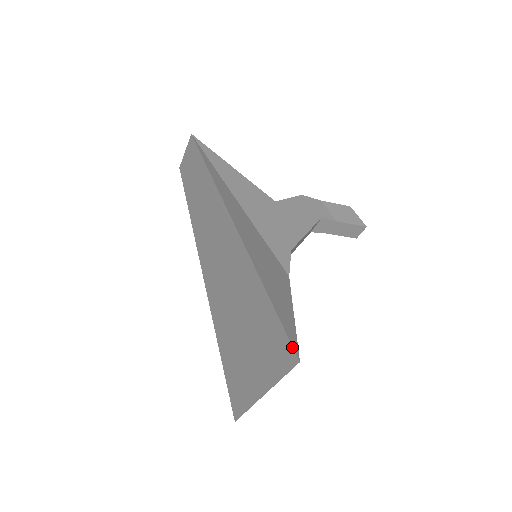
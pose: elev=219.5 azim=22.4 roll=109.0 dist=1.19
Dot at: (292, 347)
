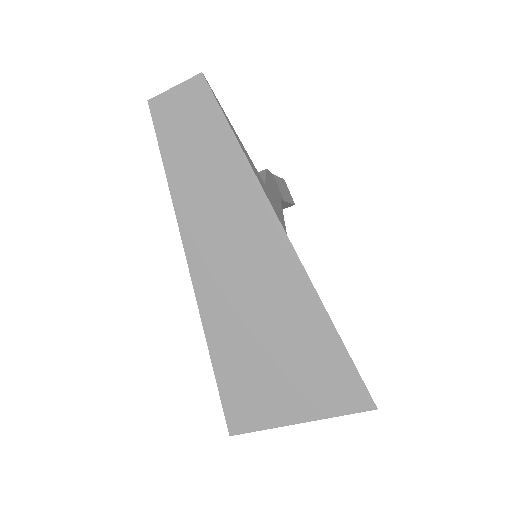
Dot at: (370, 395)
